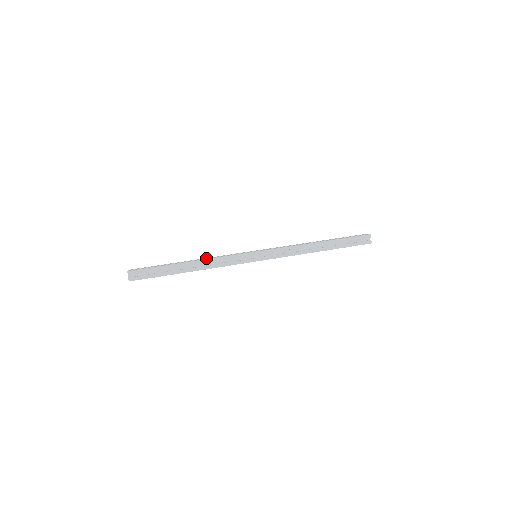
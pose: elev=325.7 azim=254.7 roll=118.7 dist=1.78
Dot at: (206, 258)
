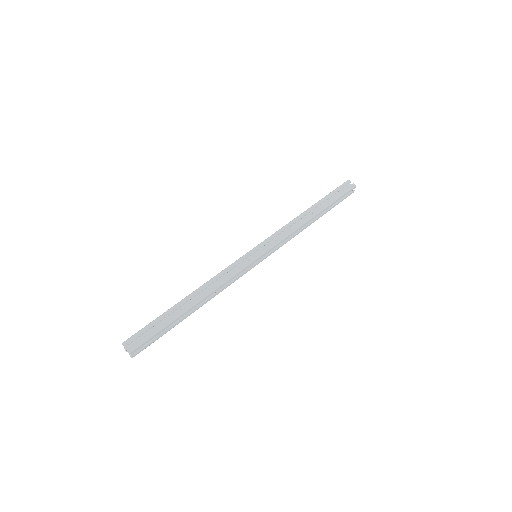
Dot at: occluded
